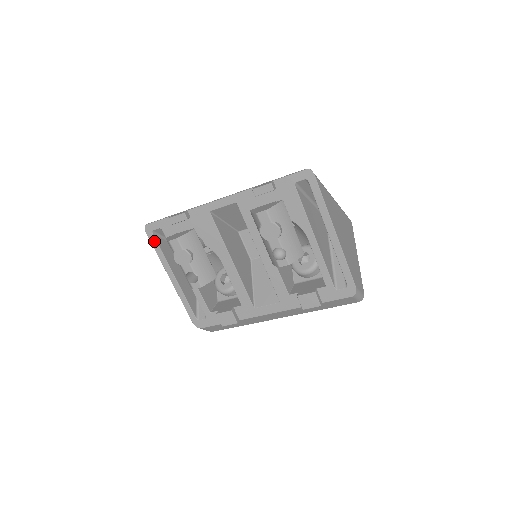
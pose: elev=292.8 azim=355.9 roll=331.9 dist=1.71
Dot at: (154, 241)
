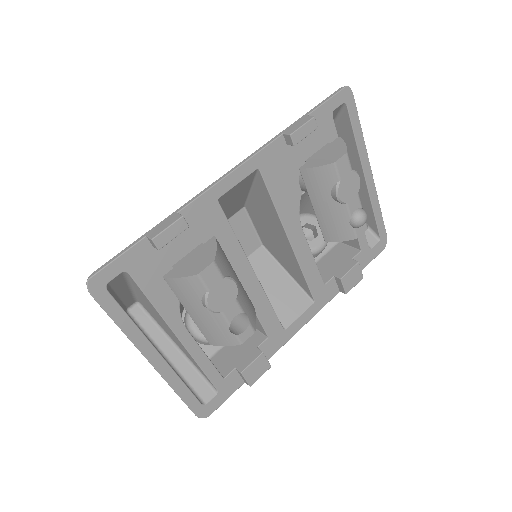
Dot at: (112, 305)
